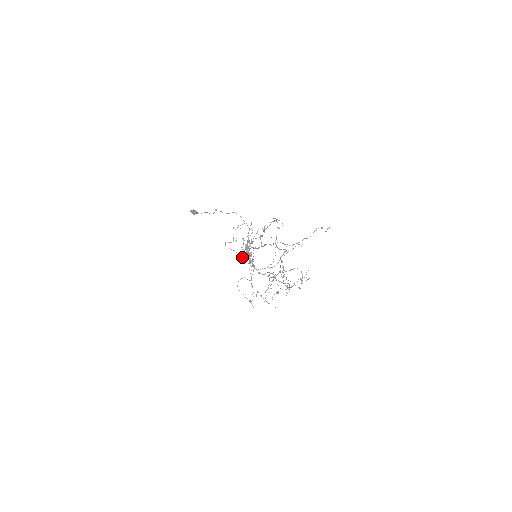
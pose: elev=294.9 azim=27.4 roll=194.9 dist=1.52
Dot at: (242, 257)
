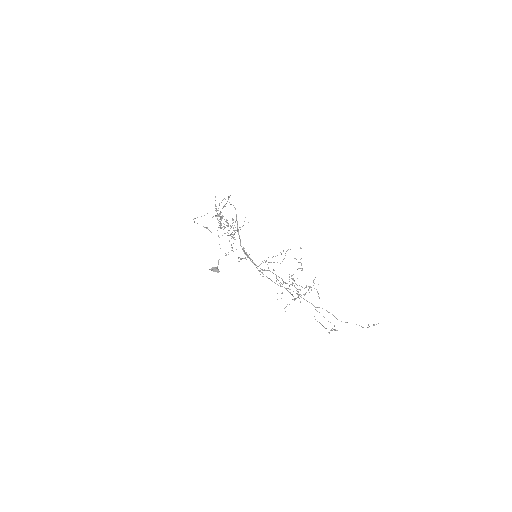
Dot at: occluded
